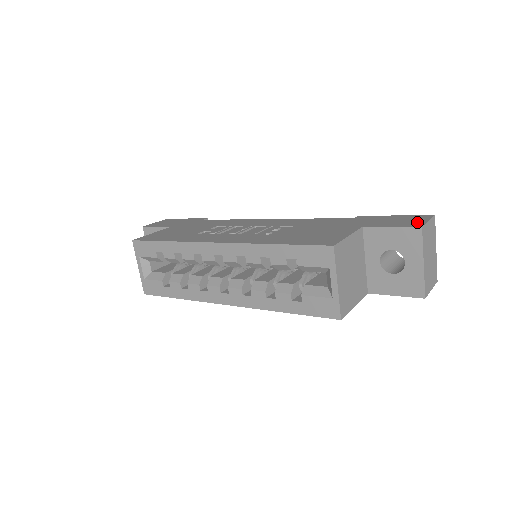
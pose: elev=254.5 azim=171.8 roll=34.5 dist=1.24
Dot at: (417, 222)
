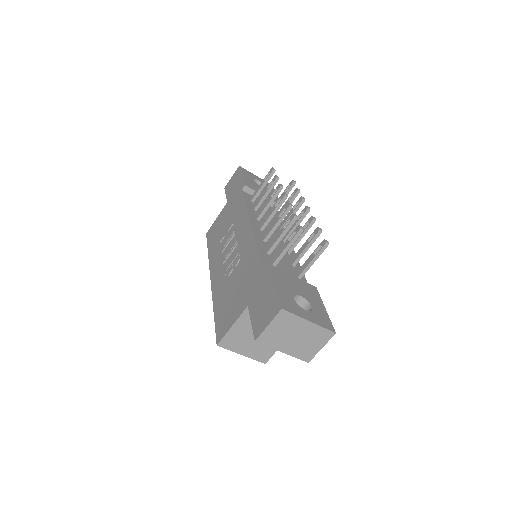
Dot at: (262, 325)
